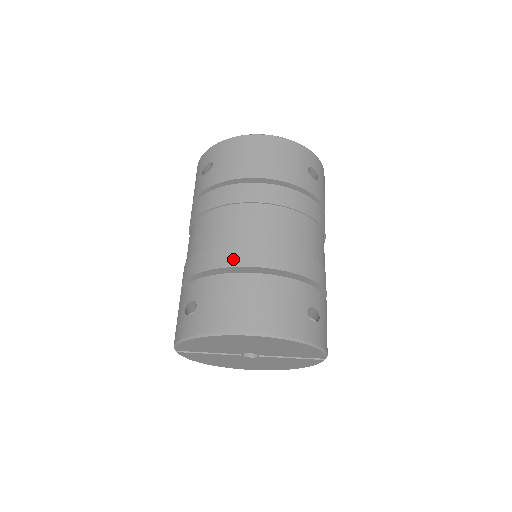
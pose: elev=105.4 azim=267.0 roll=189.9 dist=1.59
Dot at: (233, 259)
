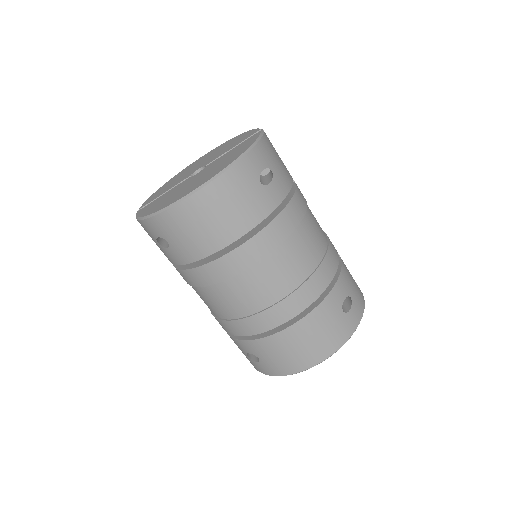
Dot at: (264, 325)
